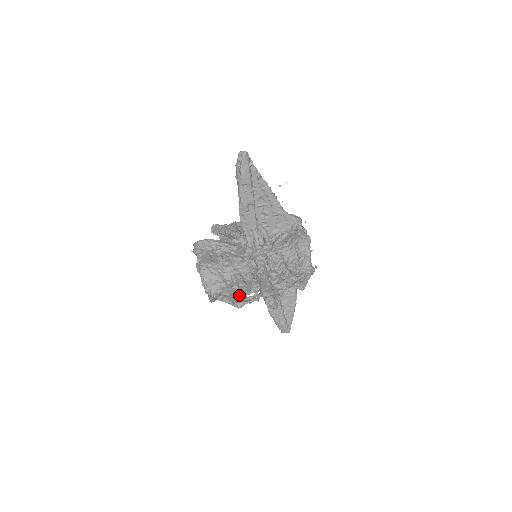
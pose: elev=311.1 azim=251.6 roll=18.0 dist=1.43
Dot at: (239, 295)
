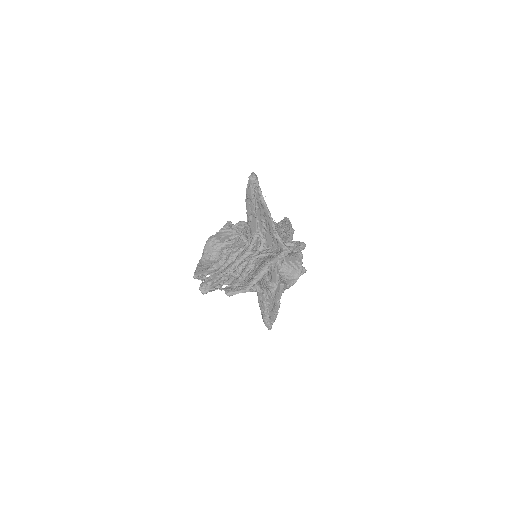
Dot at: (203, 270)
